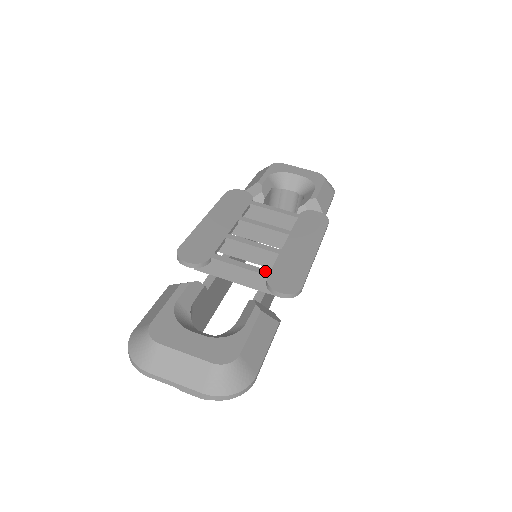
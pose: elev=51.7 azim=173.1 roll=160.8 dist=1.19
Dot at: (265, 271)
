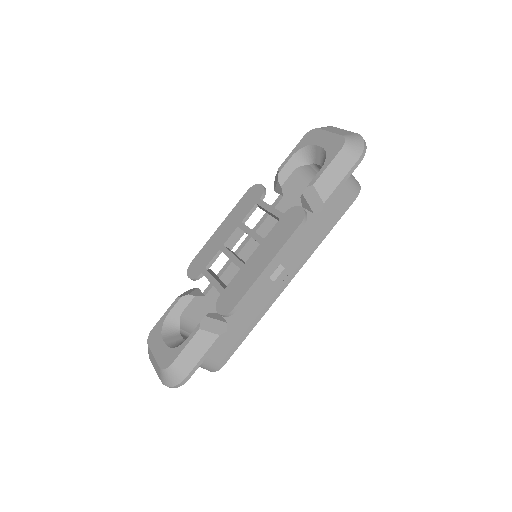
Dot at: (221, 289)
